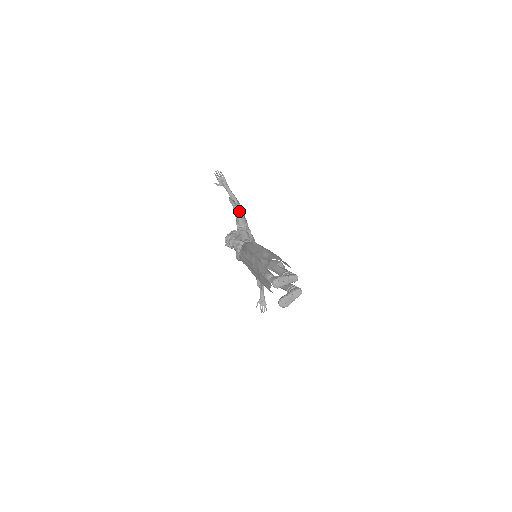
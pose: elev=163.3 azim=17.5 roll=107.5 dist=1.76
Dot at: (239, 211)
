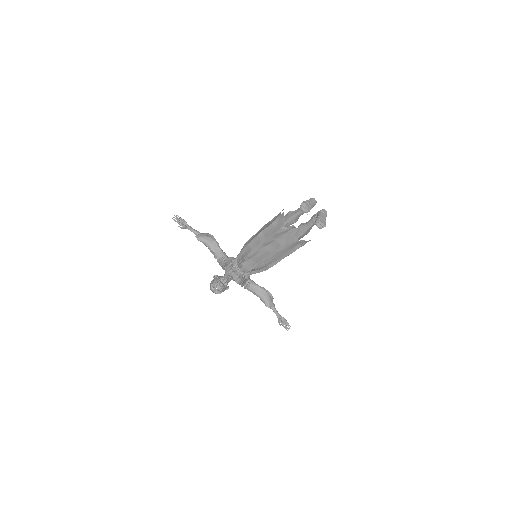
Dot at: (212, 242)
